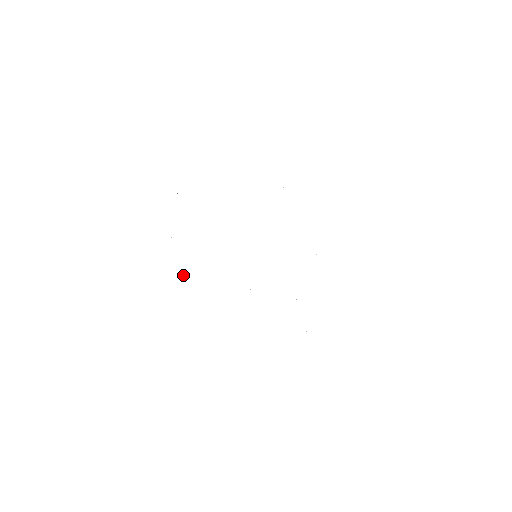
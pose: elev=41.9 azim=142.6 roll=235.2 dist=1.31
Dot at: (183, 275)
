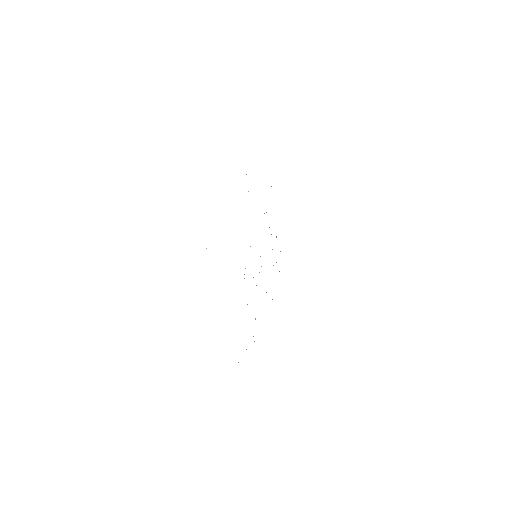
Dot at: occluded
